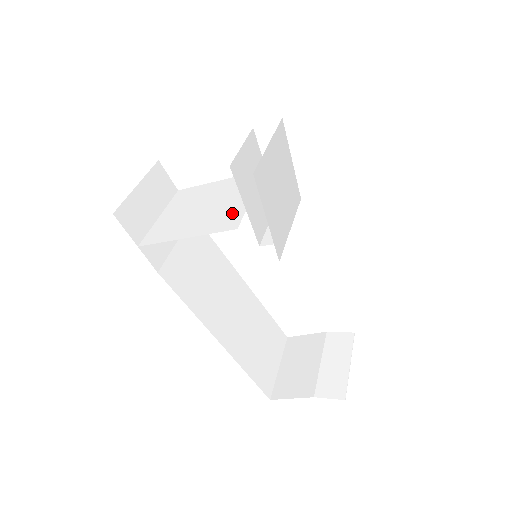
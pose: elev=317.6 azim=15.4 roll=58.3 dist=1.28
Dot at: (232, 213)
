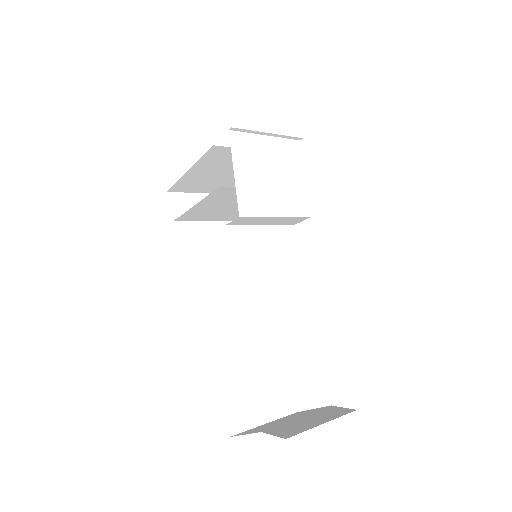
Dot at: (233, 193)
